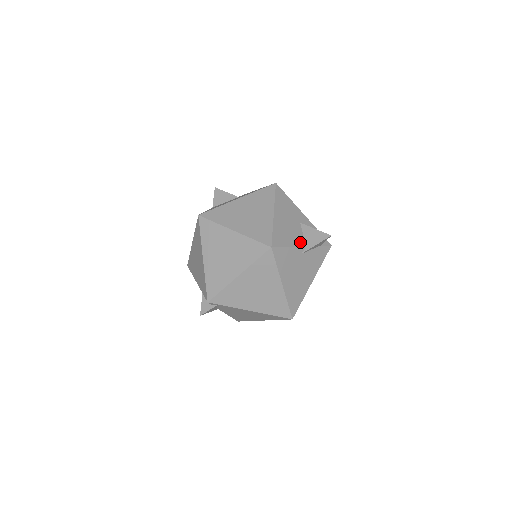
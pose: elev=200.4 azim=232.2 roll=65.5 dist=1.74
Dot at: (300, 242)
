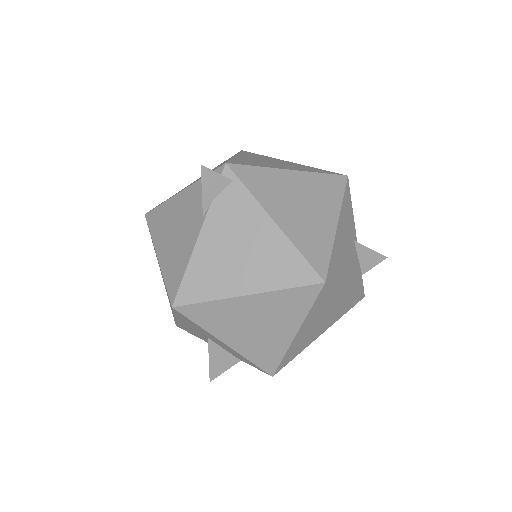
Dot at: occluded
